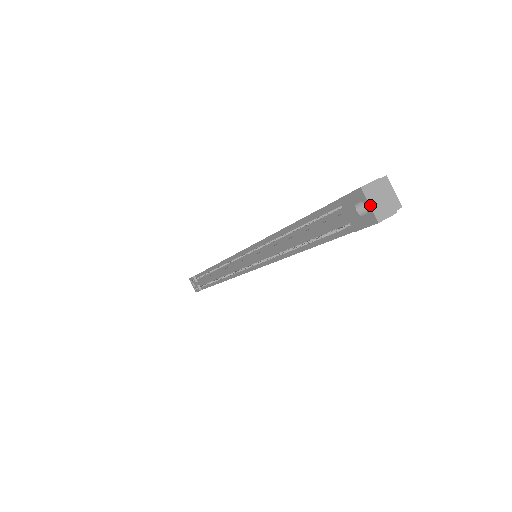
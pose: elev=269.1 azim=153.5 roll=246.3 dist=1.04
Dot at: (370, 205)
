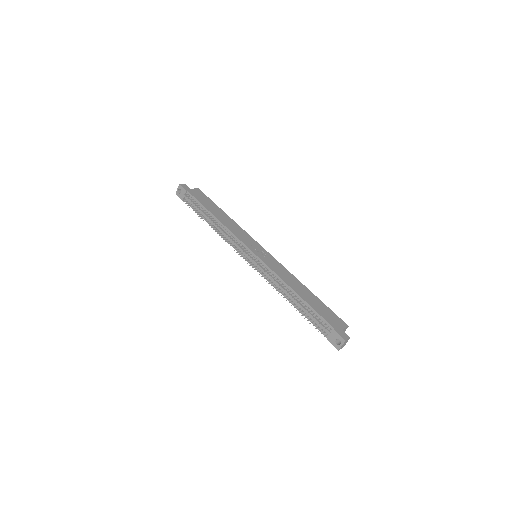
Dot at: (342, 346)
